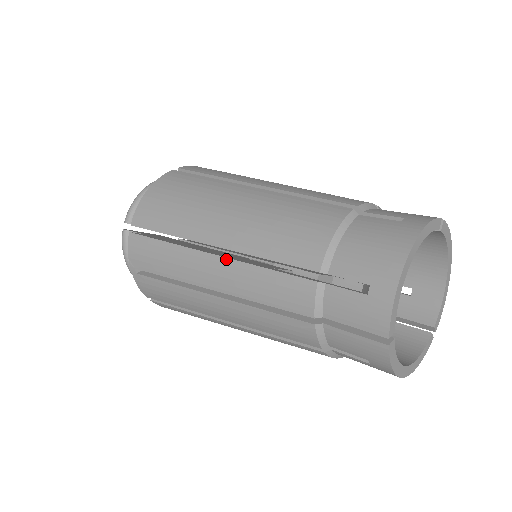
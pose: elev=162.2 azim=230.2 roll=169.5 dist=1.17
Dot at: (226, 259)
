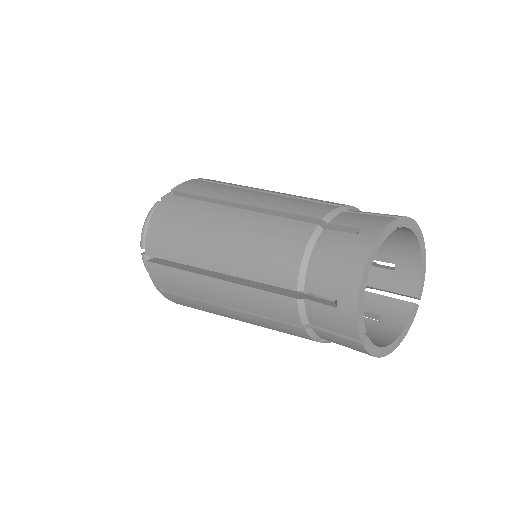
Dot at: (224, 282)
